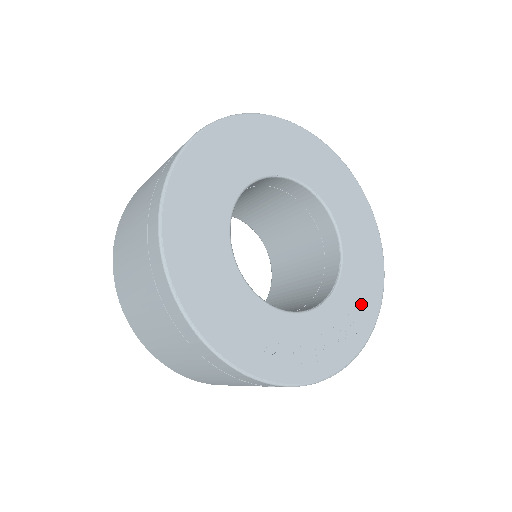
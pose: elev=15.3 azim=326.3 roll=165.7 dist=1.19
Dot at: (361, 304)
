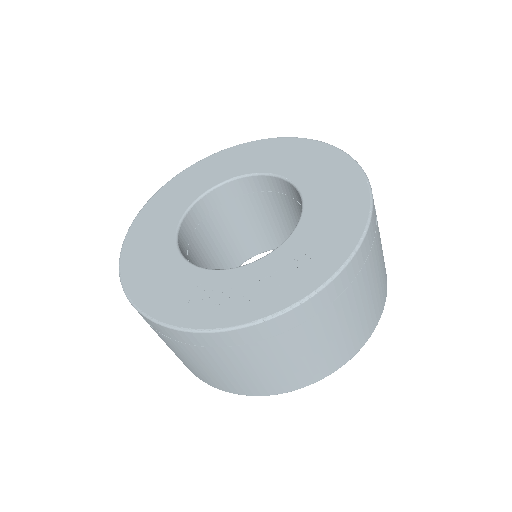
Dot at: (327, 241)
